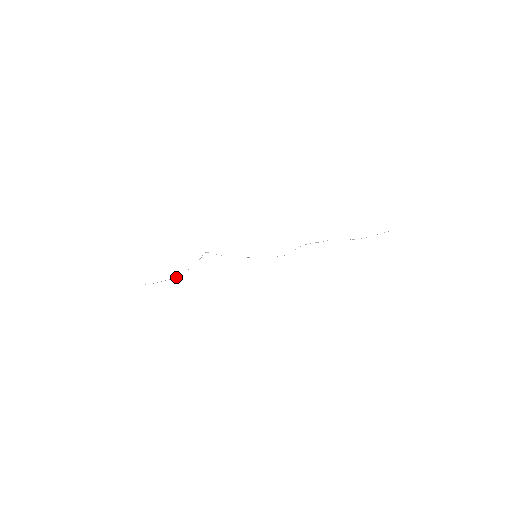
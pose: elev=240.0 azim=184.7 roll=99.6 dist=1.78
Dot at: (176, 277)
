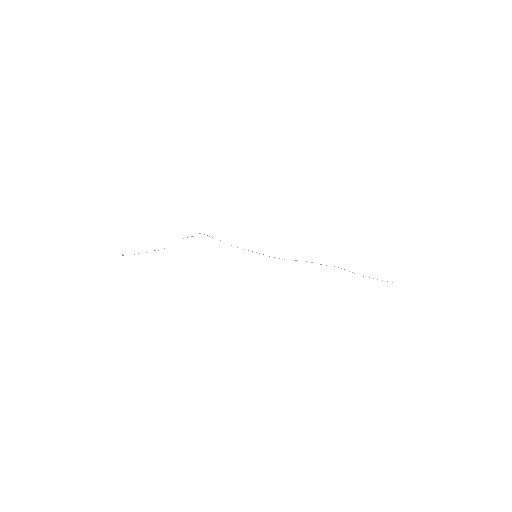
Dot at: occluded
